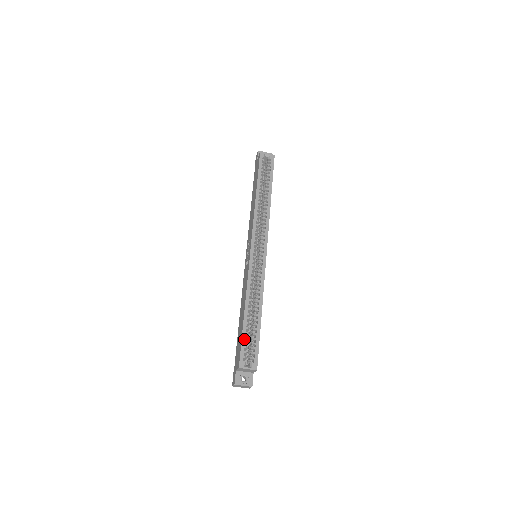
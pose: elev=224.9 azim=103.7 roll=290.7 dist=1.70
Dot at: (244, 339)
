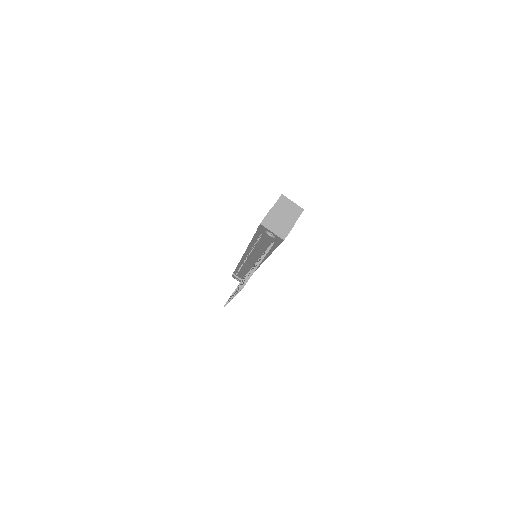
Dot at: occluded
